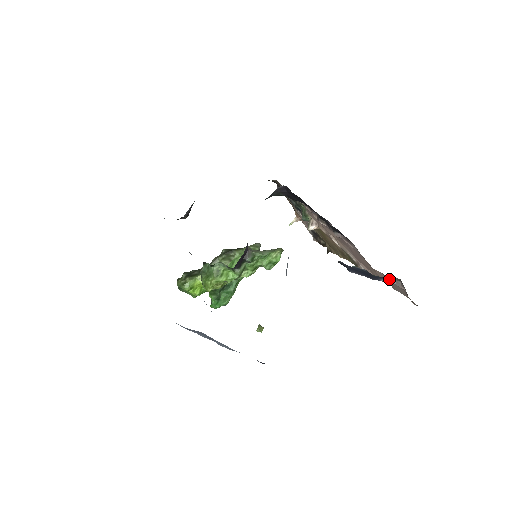
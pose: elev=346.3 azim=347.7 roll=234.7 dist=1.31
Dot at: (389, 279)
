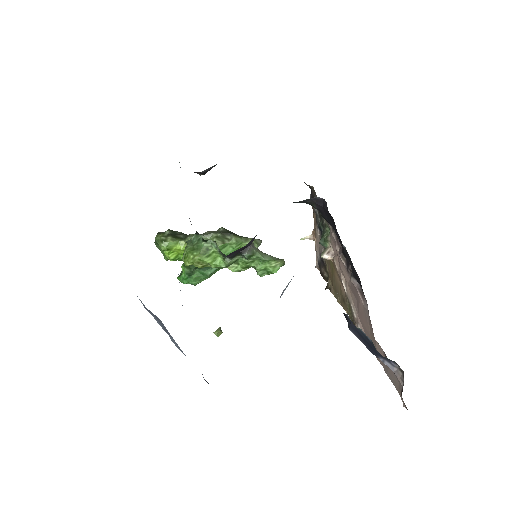
Dot at: (390, 363)
